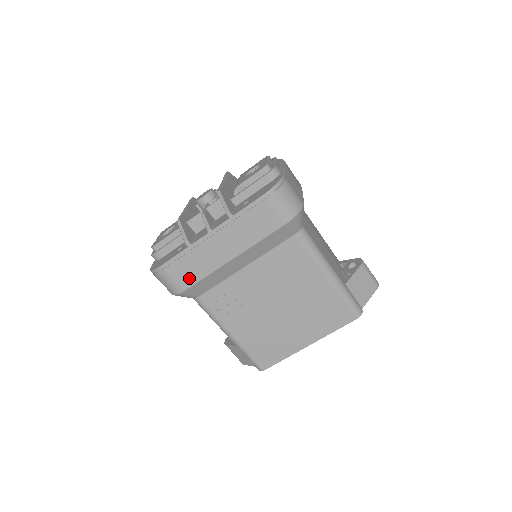
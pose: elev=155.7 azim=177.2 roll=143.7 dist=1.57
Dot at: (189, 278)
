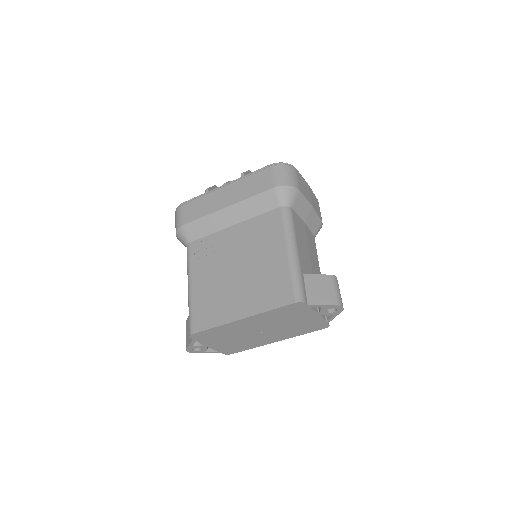
Dot at: (192, 216)
